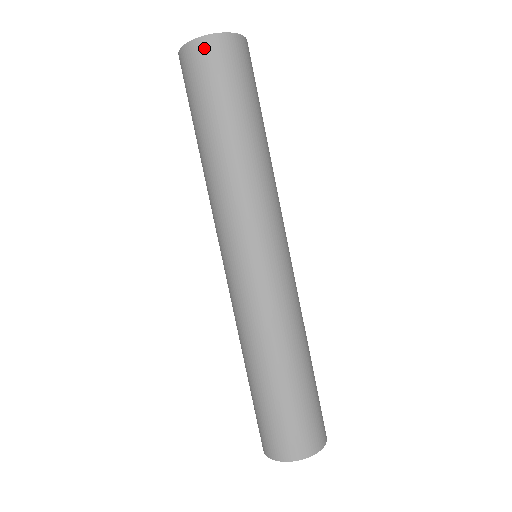
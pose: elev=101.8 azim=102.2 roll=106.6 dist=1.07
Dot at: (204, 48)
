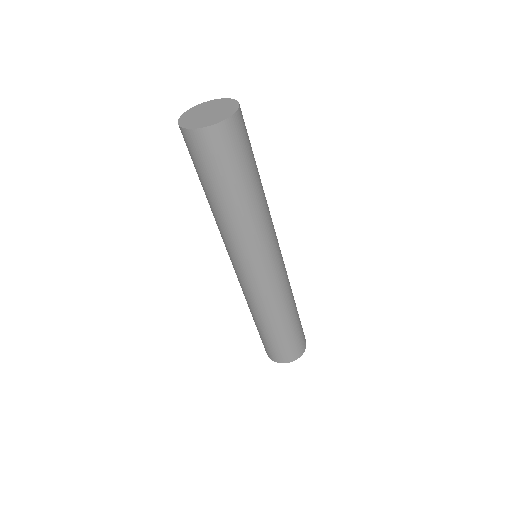
Dot at: (226, 130)
